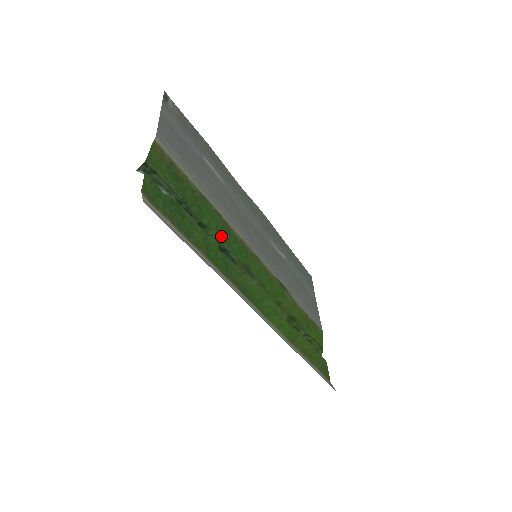
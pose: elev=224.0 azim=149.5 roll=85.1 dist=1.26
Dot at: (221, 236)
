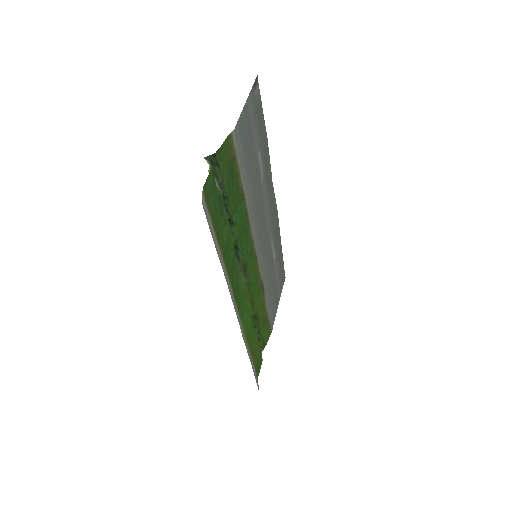
Dot at: (240, 234)
